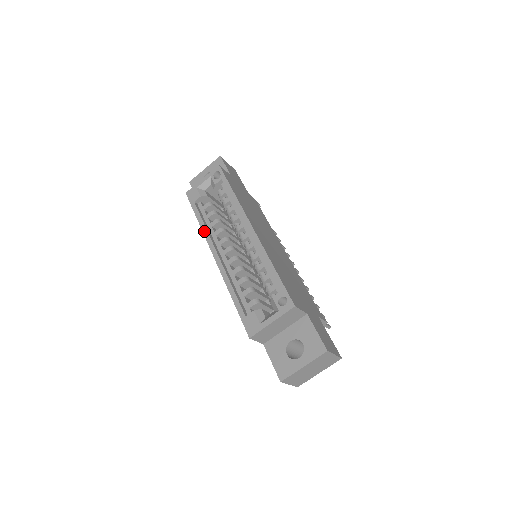
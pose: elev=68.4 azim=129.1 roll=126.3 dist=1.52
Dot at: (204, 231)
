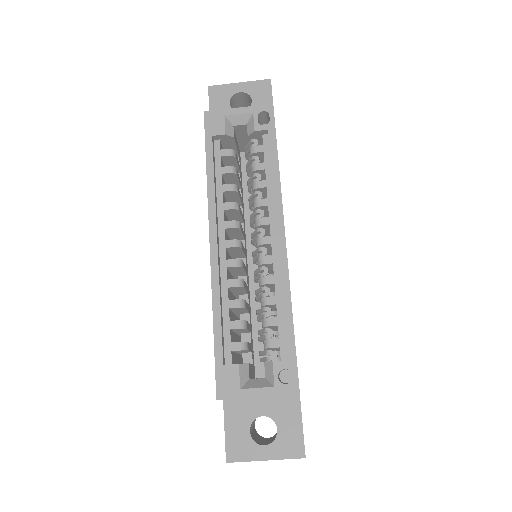
Dot at: (210, 194)
